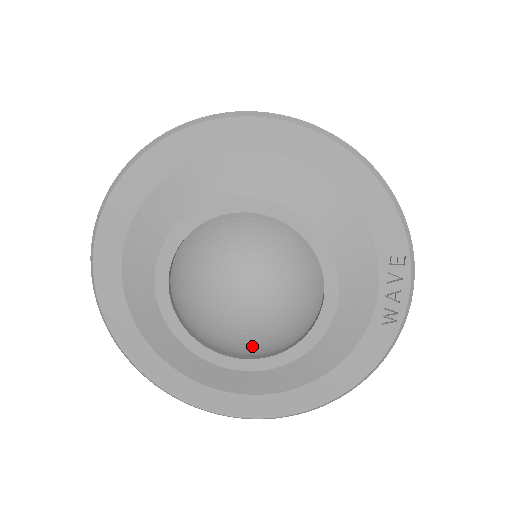
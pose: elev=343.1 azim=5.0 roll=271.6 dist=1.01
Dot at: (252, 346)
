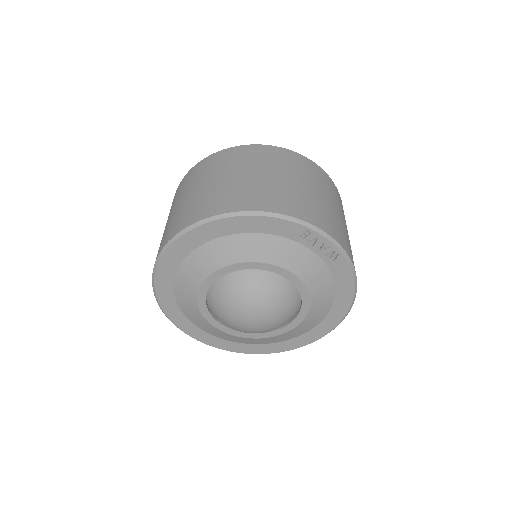
Dot at: (281, 324)
